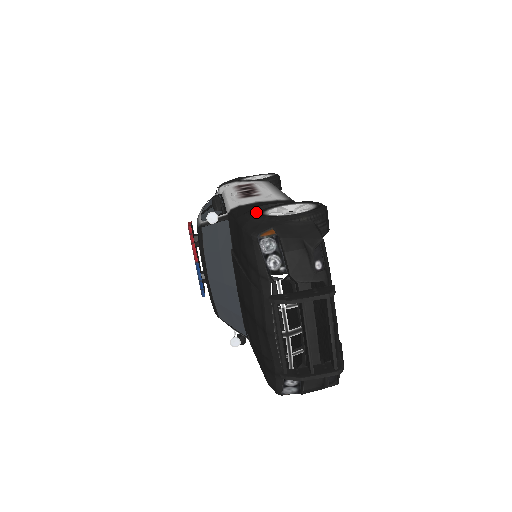
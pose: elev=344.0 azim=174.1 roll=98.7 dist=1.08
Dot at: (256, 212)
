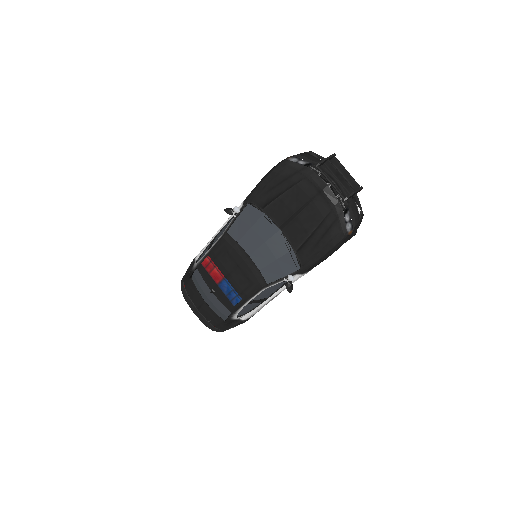
Dot at: occluded
